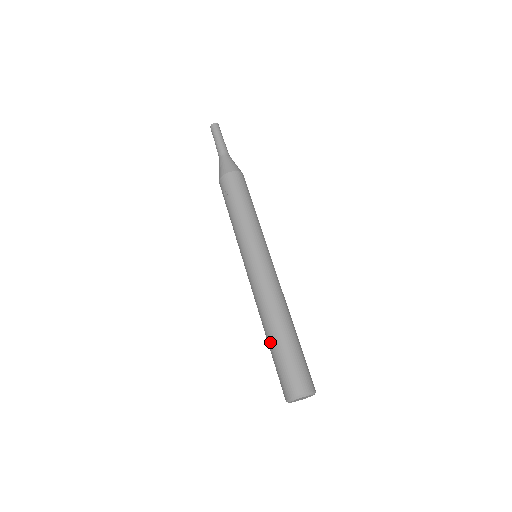
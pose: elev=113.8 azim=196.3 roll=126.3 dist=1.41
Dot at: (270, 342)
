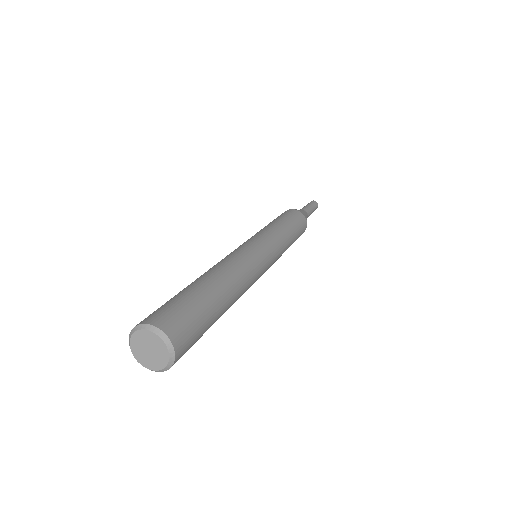
Dot at: occluded
